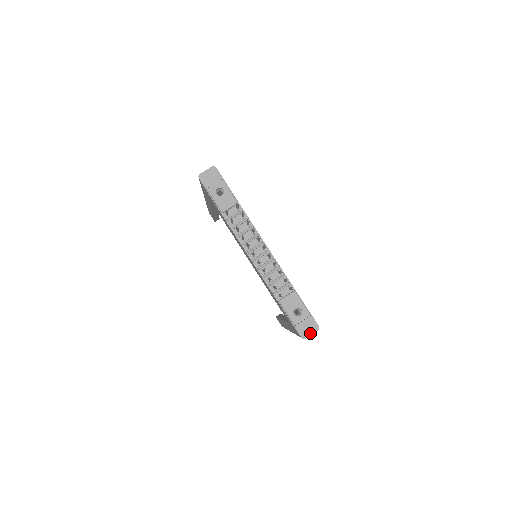
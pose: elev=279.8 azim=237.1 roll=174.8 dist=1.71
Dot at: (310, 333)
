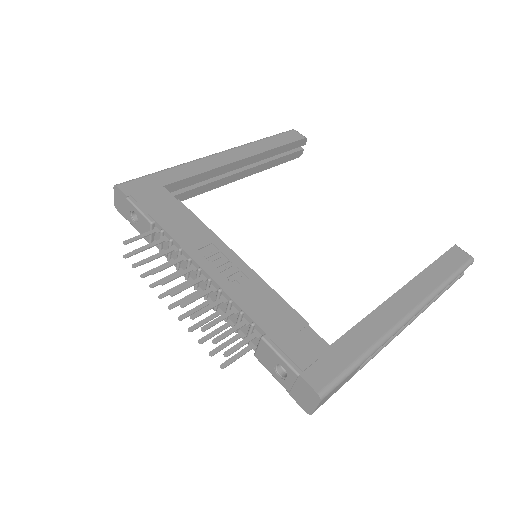
Dot at: (312, 405)
